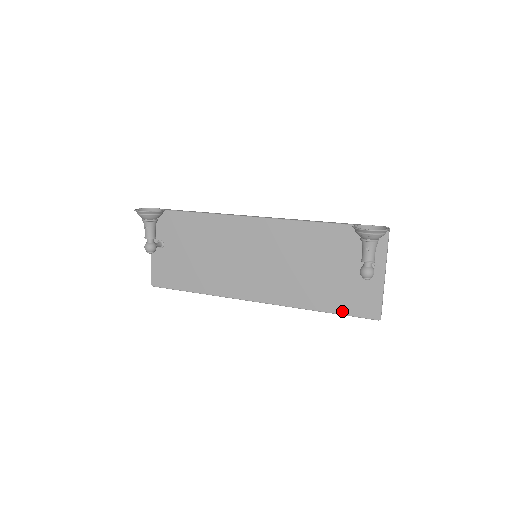
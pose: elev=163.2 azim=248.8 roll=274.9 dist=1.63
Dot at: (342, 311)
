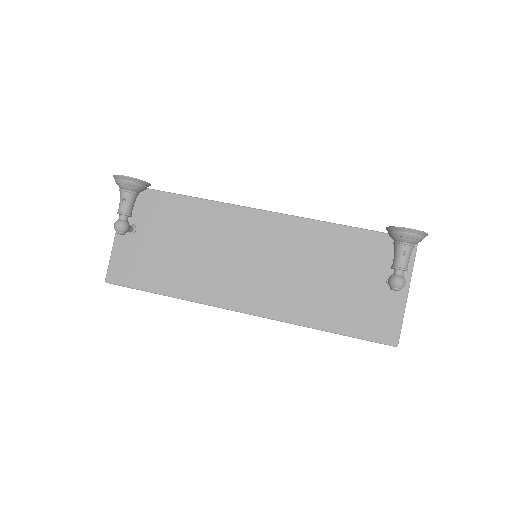
Dot at: (353, 332)
